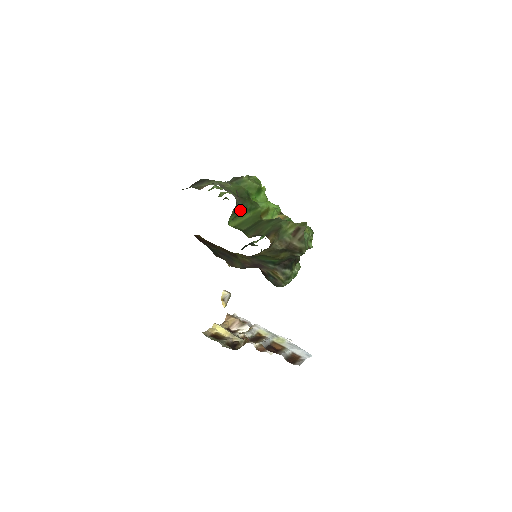
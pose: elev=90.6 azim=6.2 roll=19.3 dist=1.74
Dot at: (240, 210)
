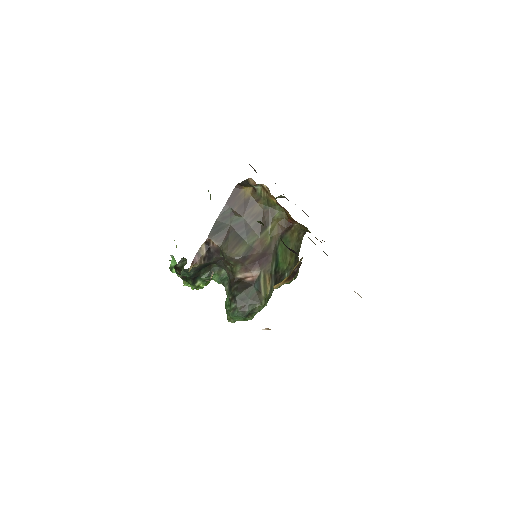
Dot at: occluded
